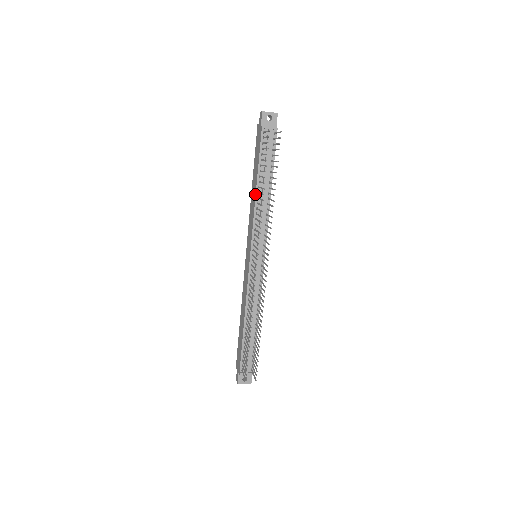
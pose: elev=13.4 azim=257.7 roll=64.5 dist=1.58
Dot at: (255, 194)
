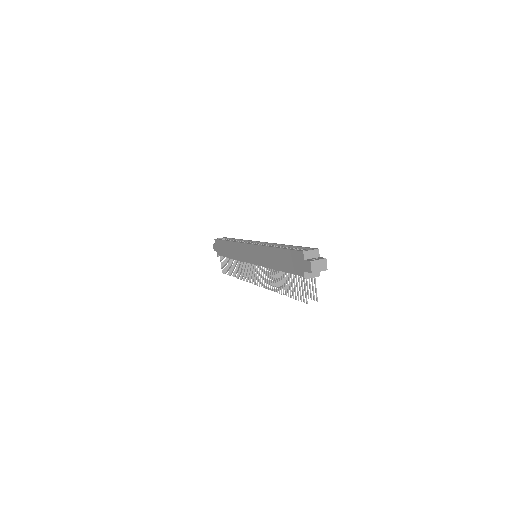
Dot at: (273, 268)
